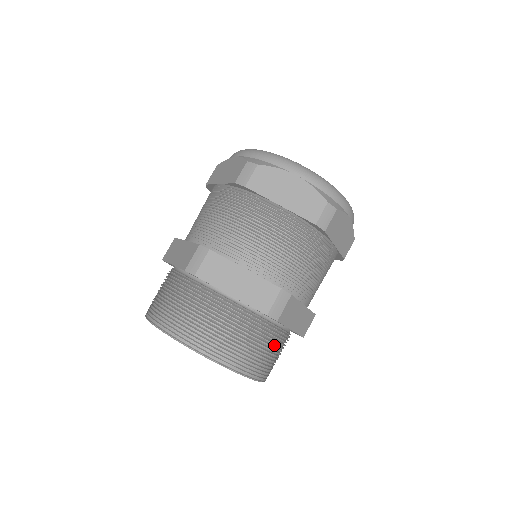
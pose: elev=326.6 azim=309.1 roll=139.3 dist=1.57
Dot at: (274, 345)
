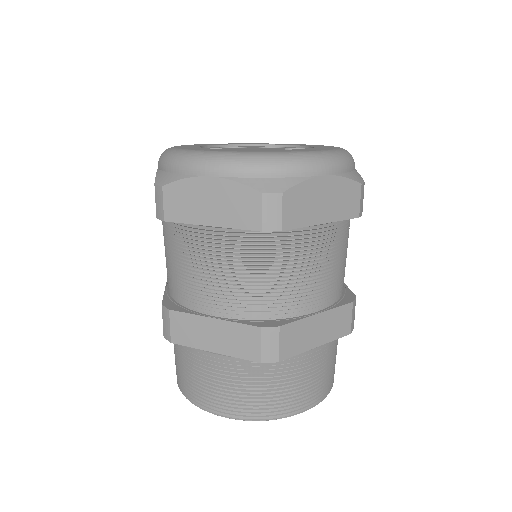
Dot at: occluded
